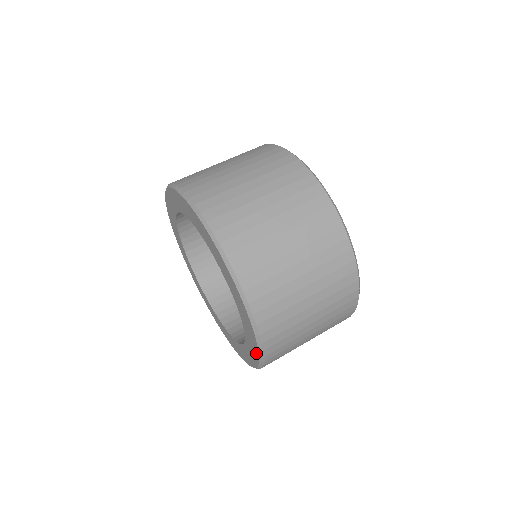
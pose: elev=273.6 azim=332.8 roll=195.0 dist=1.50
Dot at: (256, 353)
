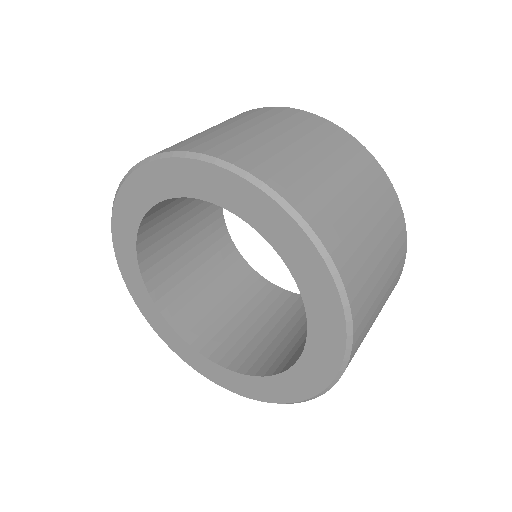
Dot at: (225, 385)
